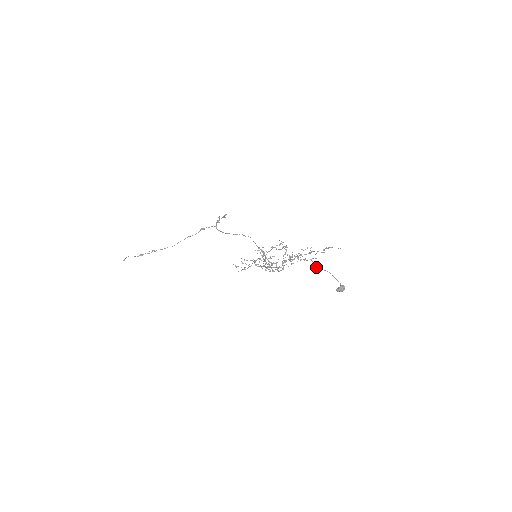
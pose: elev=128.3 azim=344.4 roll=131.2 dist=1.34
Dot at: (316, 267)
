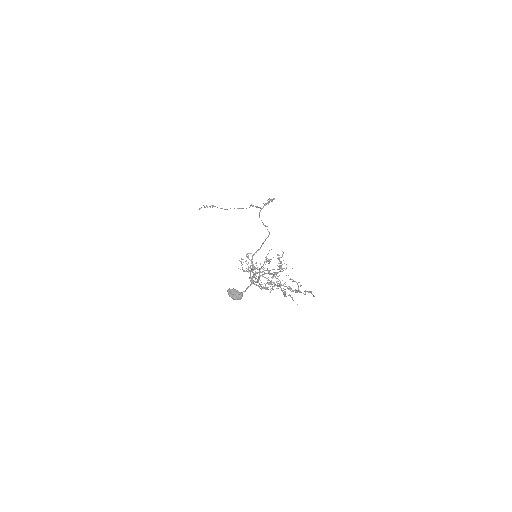
Dot at: (260, 275)
